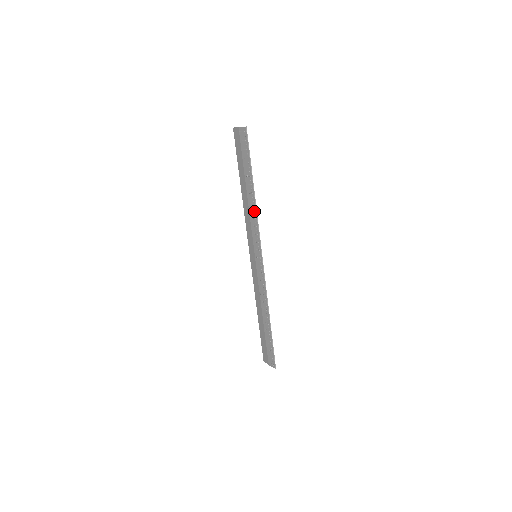
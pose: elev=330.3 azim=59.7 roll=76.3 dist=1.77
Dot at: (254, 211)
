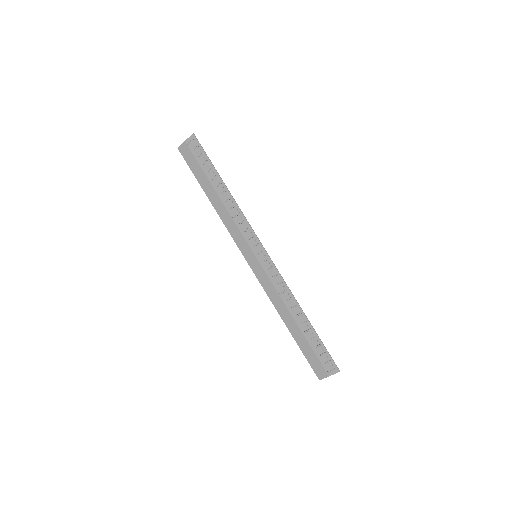
Dot at: (235, 207)
